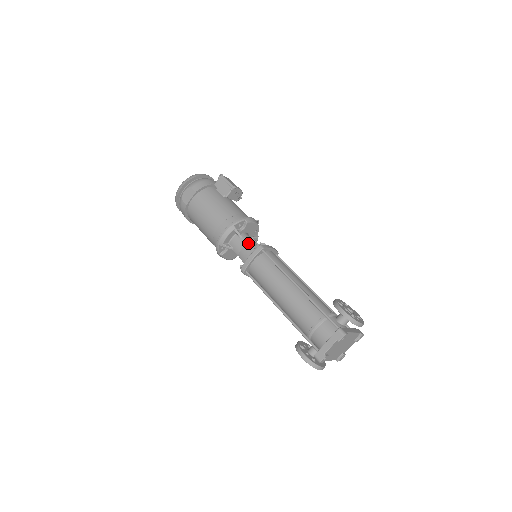
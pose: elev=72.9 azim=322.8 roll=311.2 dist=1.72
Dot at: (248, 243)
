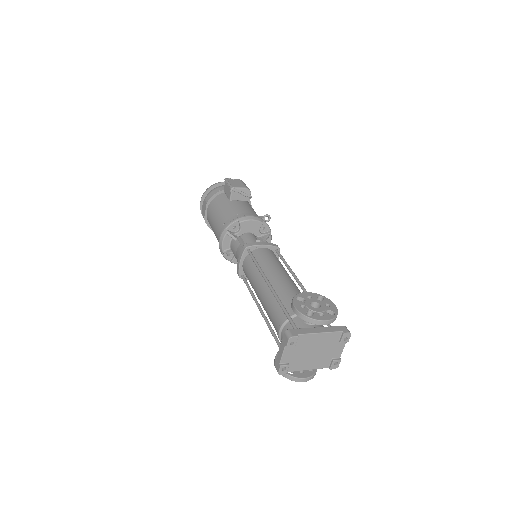
Dot at: (240, 244)
